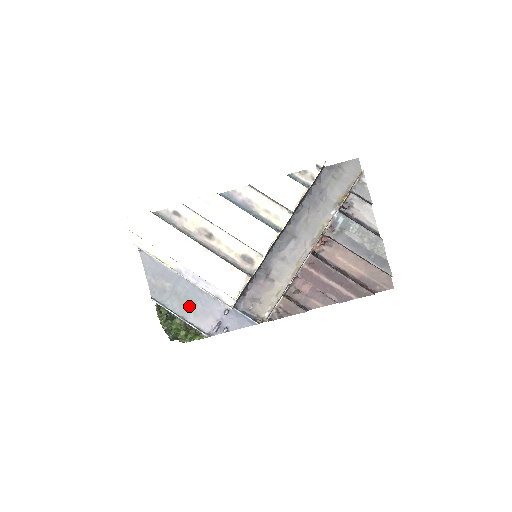
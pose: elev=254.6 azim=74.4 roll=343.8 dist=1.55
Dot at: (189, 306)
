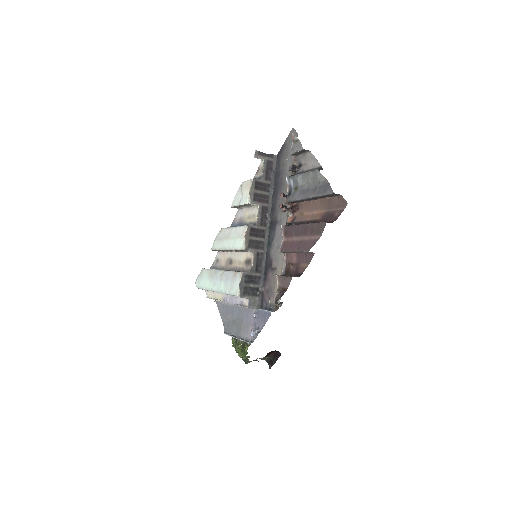
Dot at: (240, 326)
